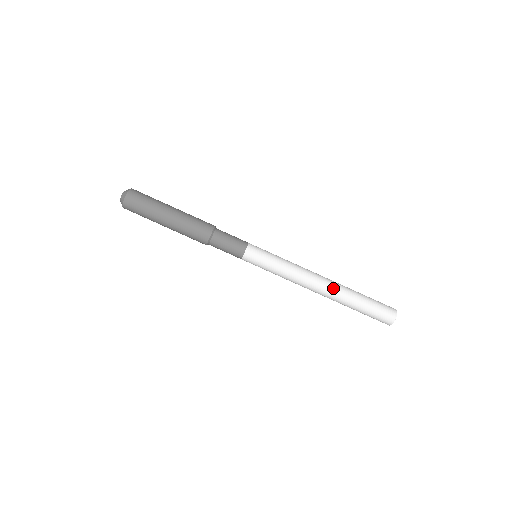
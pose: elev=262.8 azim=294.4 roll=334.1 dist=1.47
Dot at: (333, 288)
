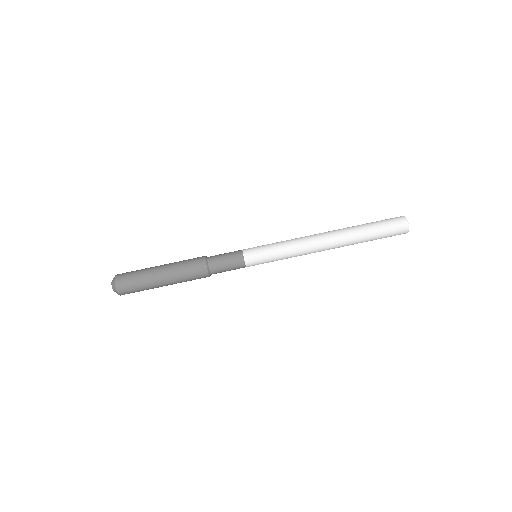
Dot at: (339, 241)
